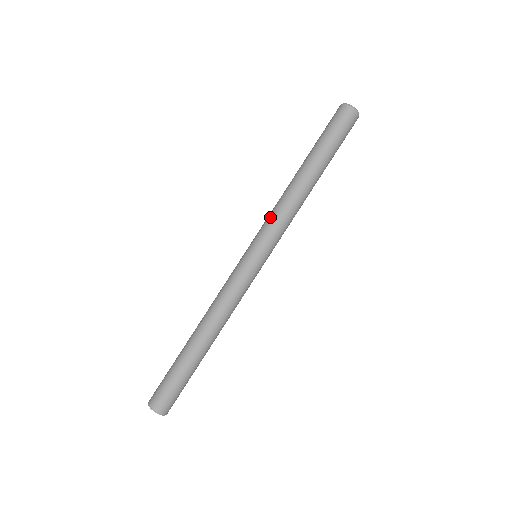
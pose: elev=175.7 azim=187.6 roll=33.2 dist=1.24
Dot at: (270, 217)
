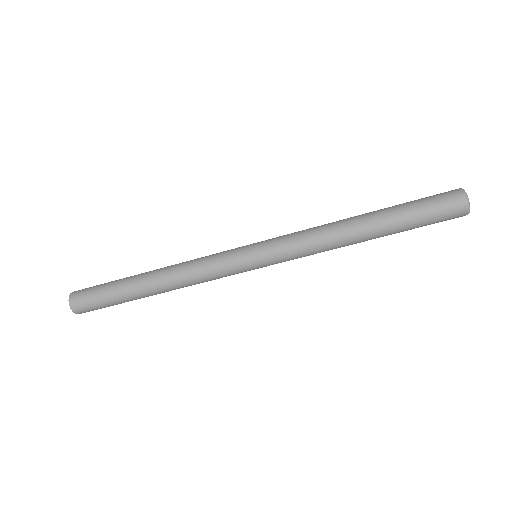
Dot at: (297, 235)
